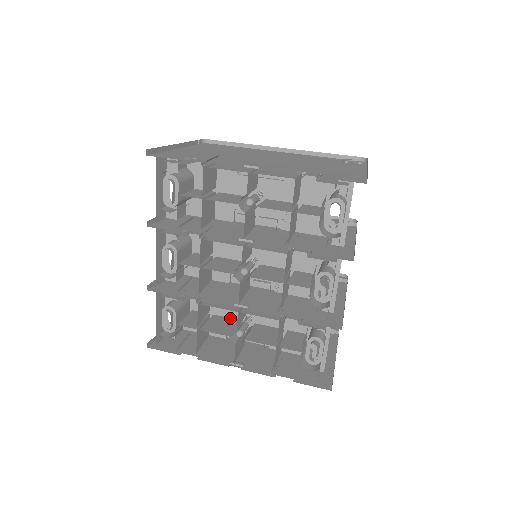
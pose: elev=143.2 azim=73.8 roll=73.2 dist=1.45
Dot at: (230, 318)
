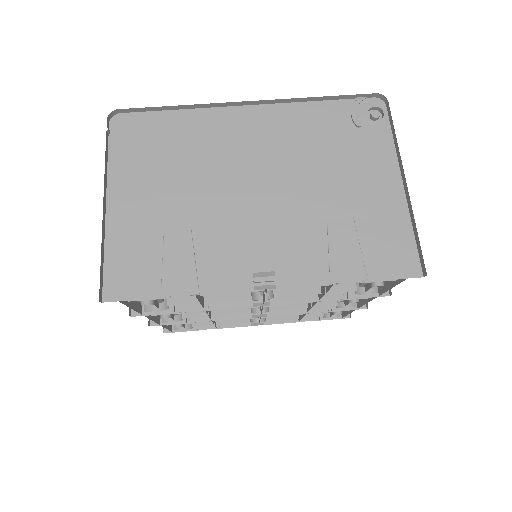
Dot at: occluded
